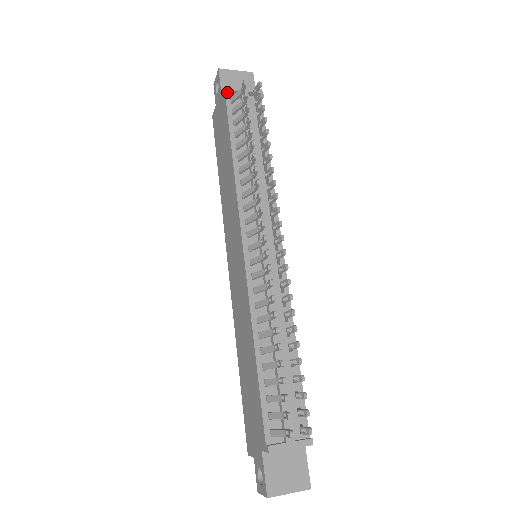
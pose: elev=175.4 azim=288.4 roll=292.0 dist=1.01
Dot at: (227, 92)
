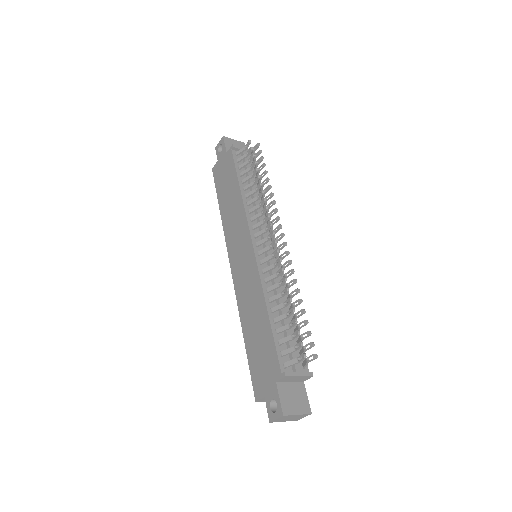
Dot at: (233, 149)
